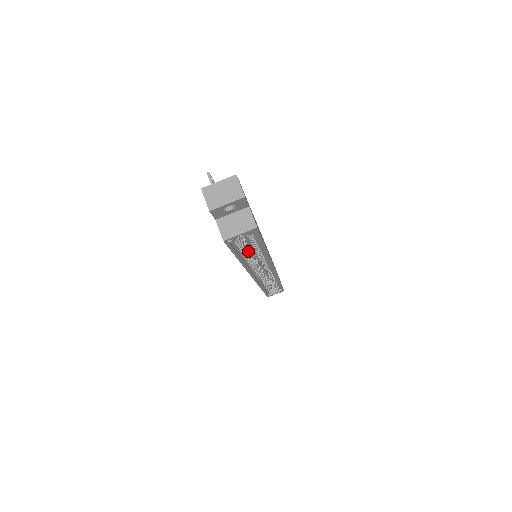
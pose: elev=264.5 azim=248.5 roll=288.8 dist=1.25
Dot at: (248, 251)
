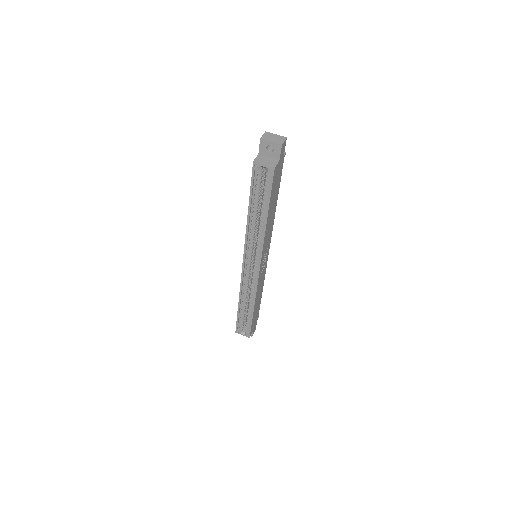
Dot at: (257, 213)
